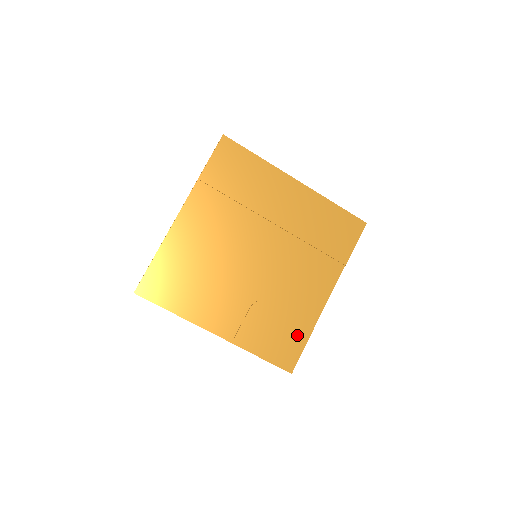
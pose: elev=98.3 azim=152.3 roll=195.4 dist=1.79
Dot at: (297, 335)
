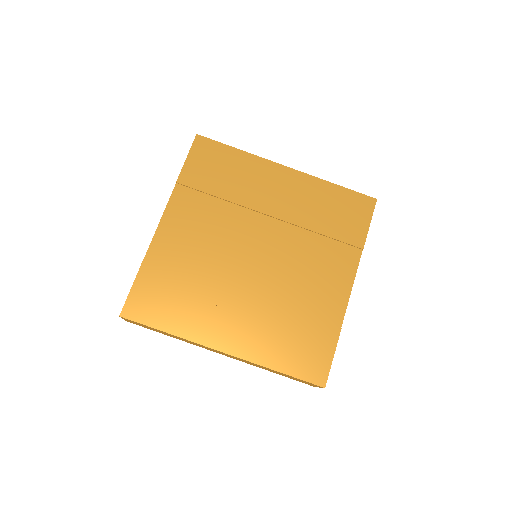
Dot at: (322, 339)
